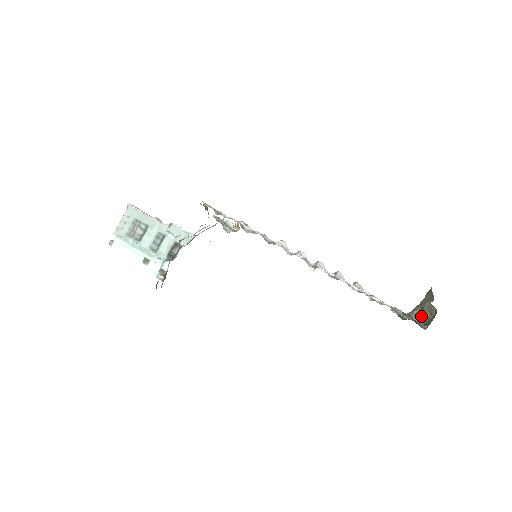
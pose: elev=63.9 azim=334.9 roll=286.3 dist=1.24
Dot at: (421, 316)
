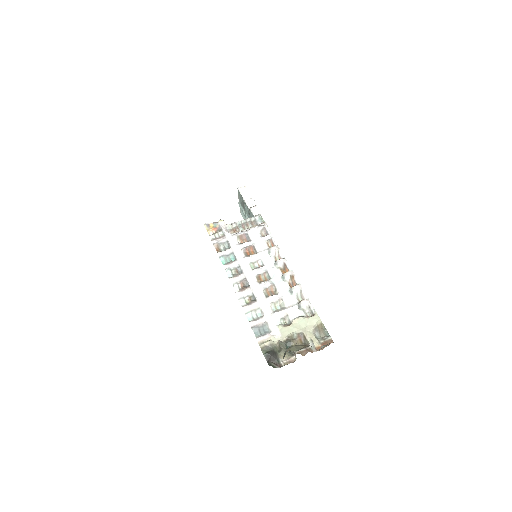
Dot at: (295, 356)
